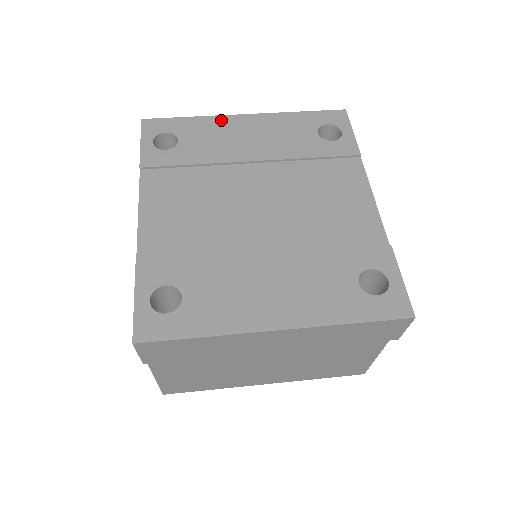
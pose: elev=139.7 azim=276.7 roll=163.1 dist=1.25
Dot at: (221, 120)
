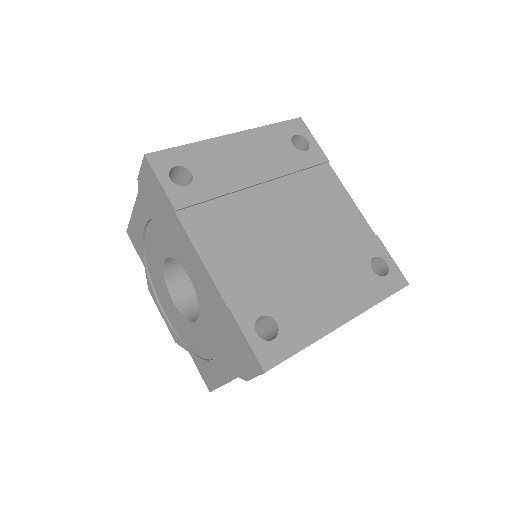
Dot at: (215, 144)
